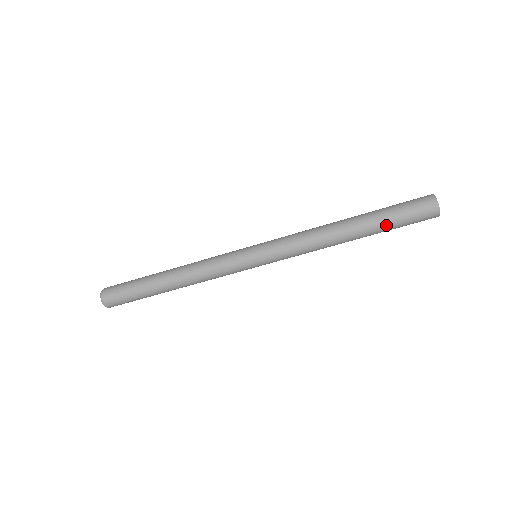
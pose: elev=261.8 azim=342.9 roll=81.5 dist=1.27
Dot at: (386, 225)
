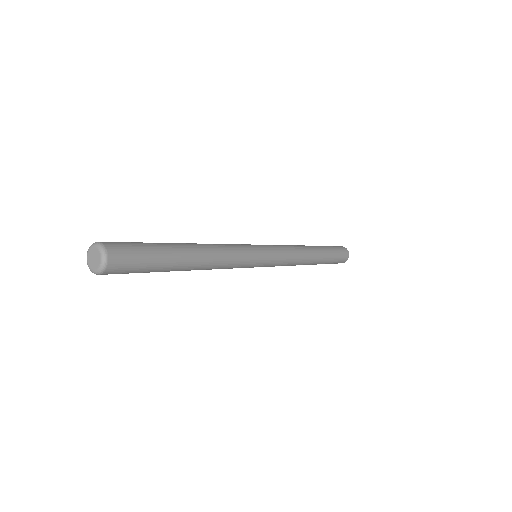
Dot at: (330, 252)
